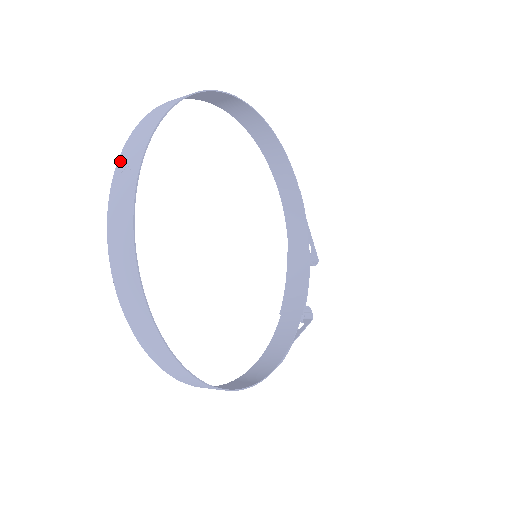
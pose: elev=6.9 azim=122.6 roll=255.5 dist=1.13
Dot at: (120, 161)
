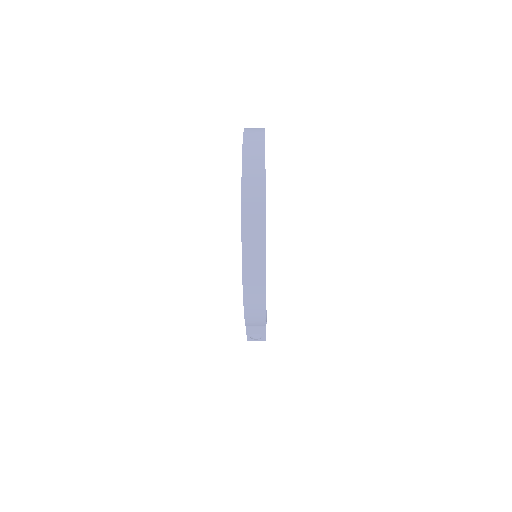
Dot at: (247, 128)
